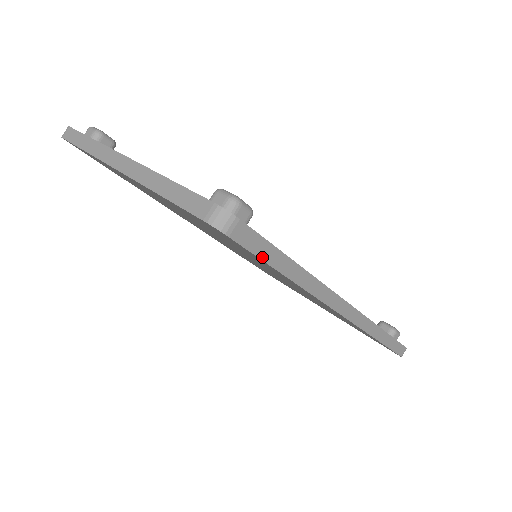
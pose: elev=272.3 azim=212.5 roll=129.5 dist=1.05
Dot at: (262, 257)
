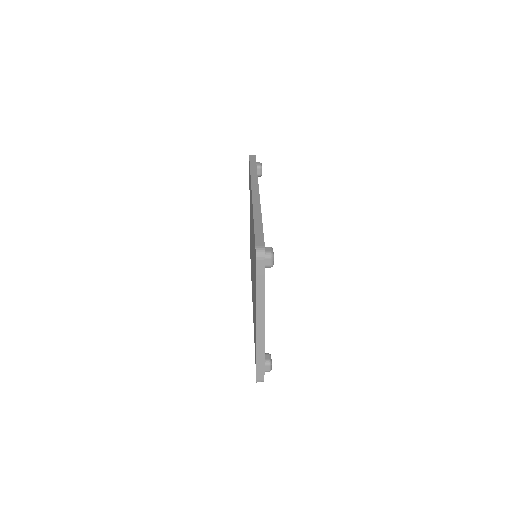
Dot at: (251, 162)
